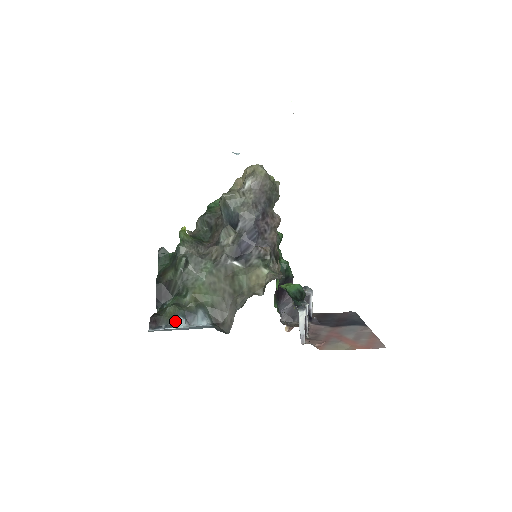
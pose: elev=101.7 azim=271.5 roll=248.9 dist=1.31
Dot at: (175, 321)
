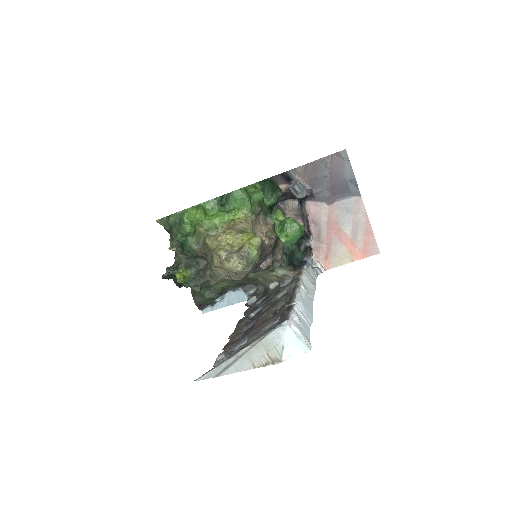
Dot at: (216, 301)
